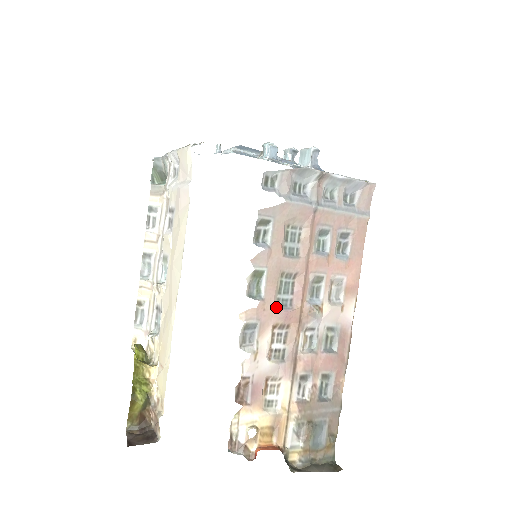
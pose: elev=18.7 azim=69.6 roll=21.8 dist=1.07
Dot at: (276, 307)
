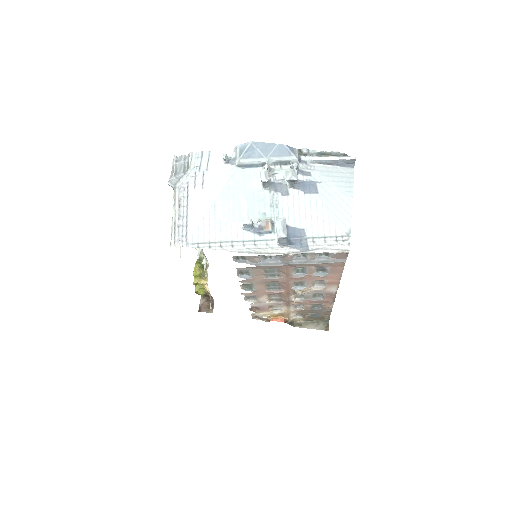
Dot at: (267, 290)
